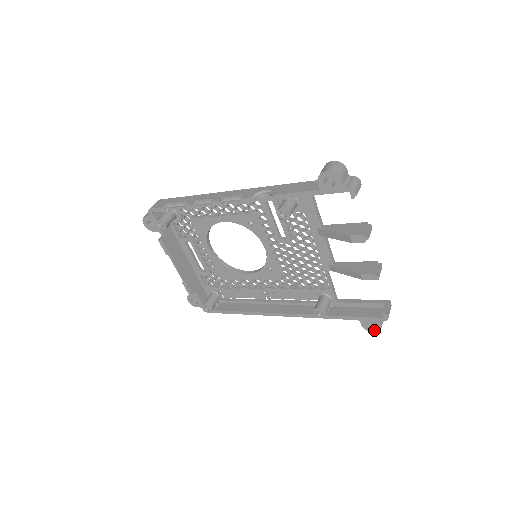
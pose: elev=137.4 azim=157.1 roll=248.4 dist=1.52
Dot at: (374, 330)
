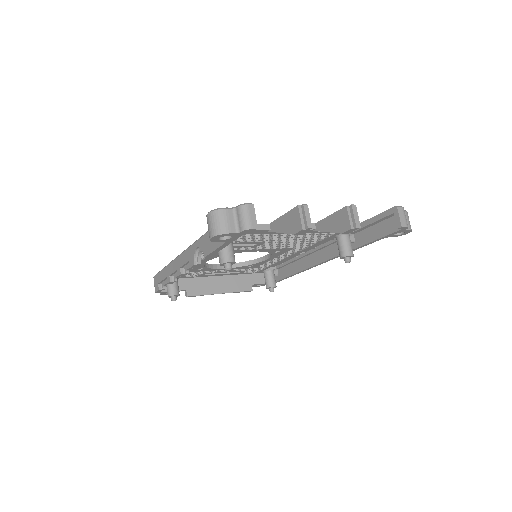
Dot at: (407, 233)
